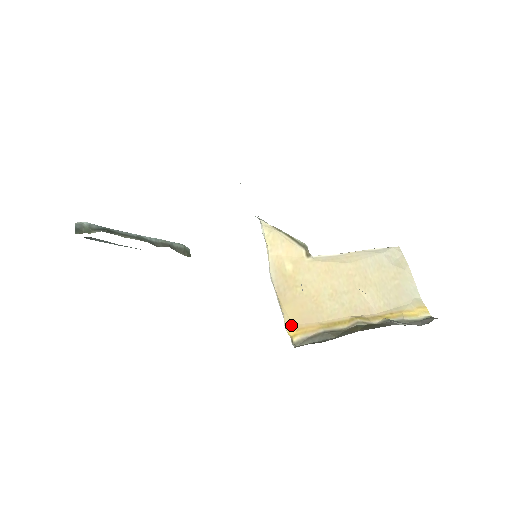
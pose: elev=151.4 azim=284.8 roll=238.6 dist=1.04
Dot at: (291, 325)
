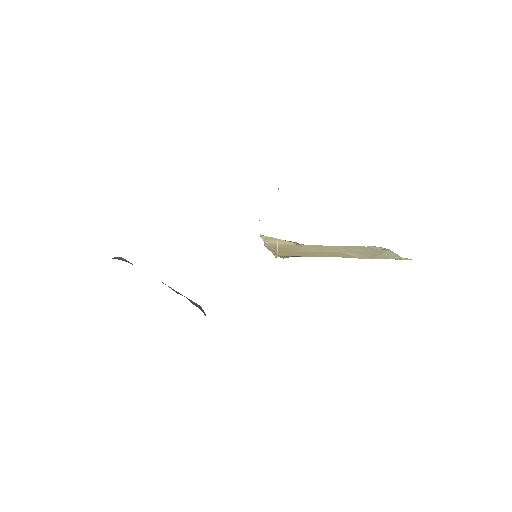
Dot at: (280, 256)
